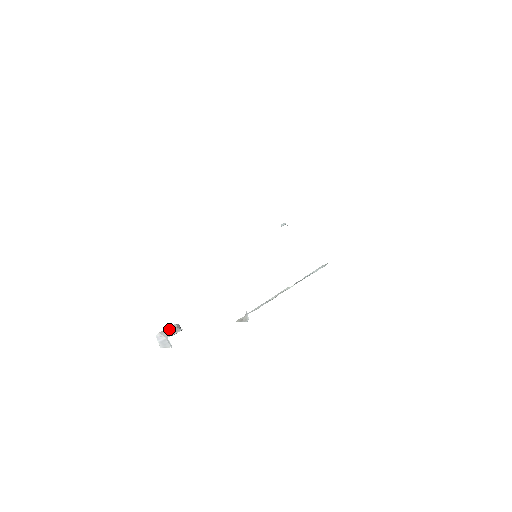
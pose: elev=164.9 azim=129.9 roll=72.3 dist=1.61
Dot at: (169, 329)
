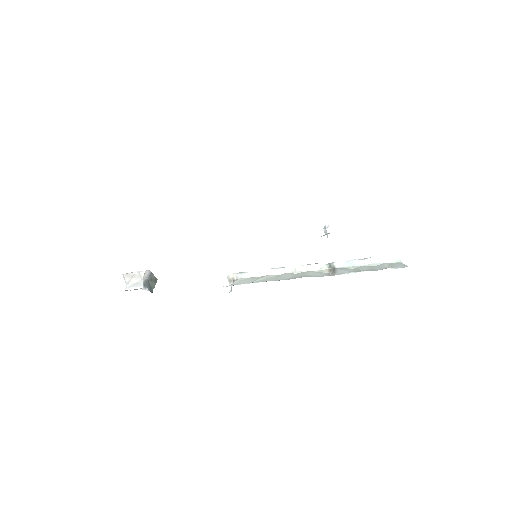
Dot at: (134, 276)
